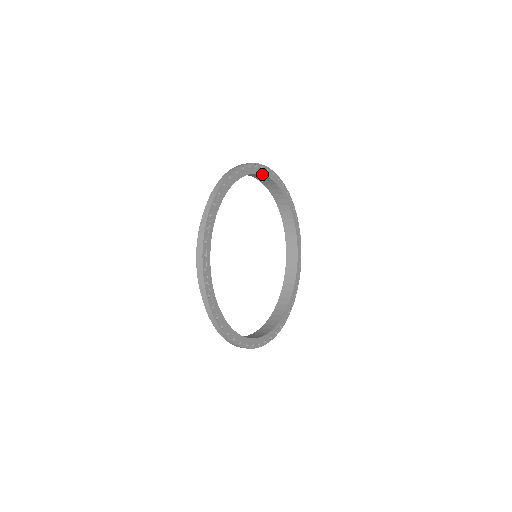
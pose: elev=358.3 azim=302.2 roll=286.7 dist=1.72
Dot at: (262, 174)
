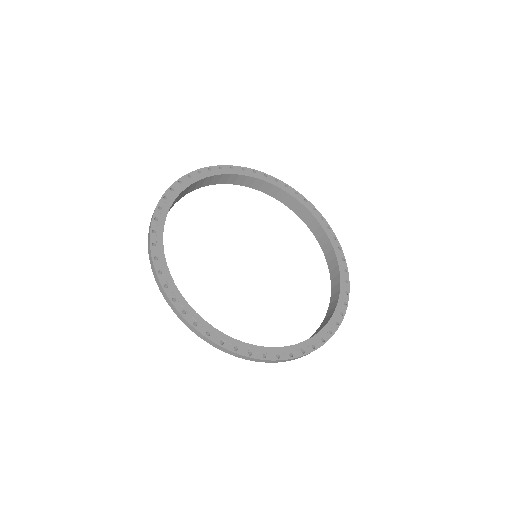
Dot at: (245, 175)
